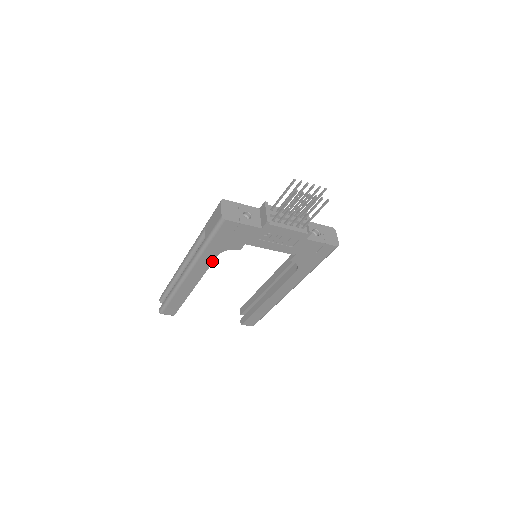
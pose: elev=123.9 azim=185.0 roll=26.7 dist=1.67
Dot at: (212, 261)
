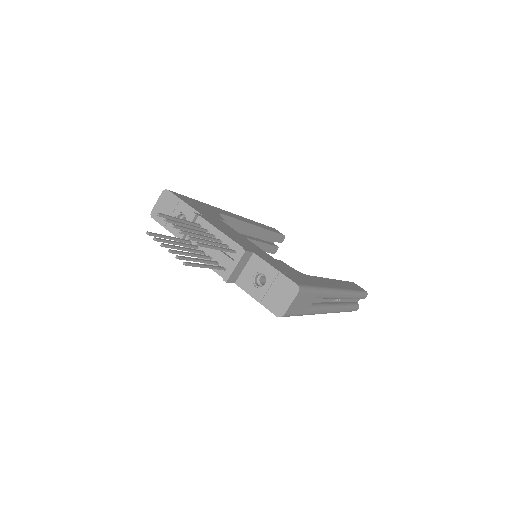
Dot at: occluded
